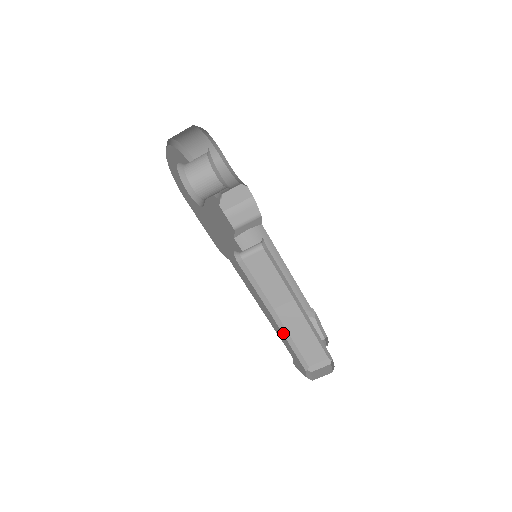
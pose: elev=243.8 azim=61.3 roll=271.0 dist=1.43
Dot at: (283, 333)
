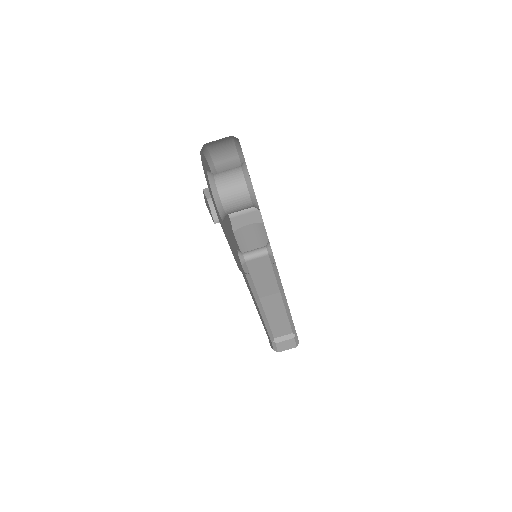
Dot at: (262, 317)
